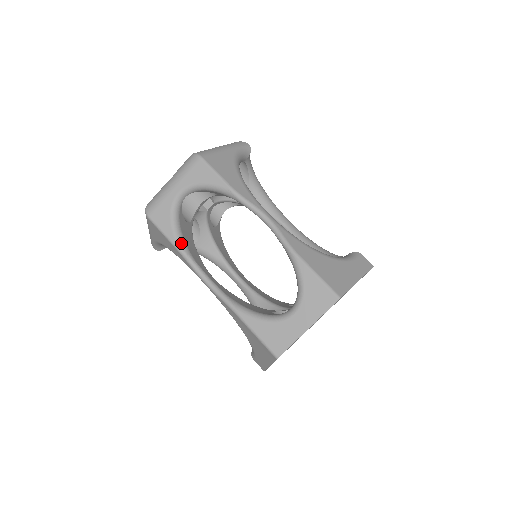
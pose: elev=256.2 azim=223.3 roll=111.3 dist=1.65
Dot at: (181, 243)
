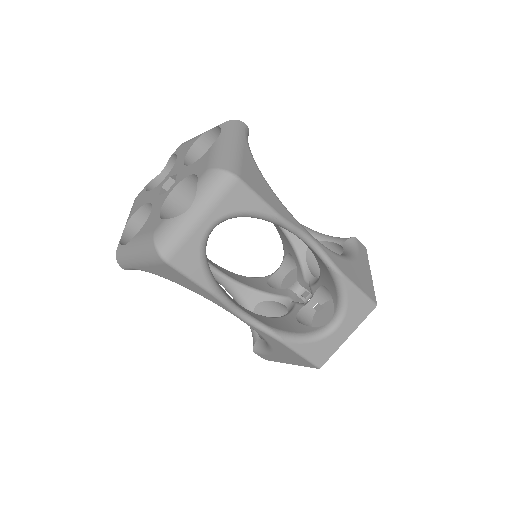
Dot at: (215, 286)
